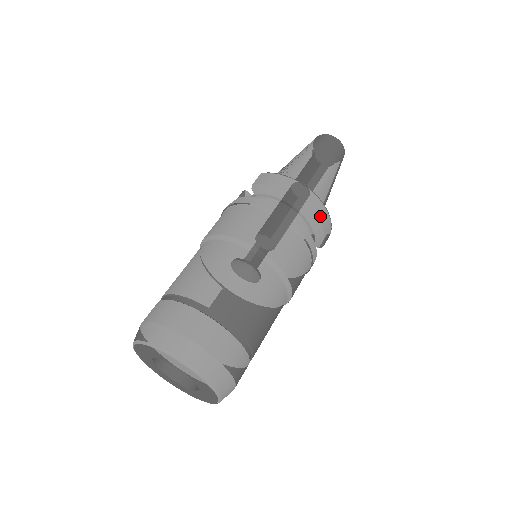
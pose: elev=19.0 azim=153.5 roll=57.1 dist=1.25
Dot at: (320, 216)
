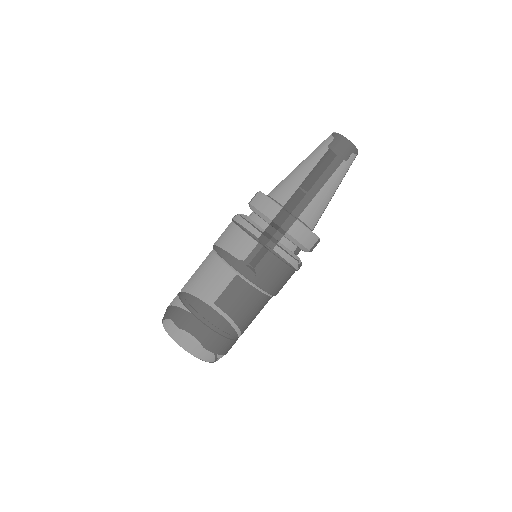
Dot at: (299, 236)
